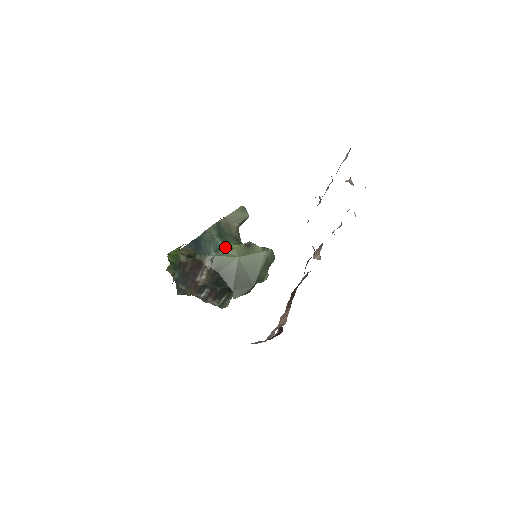
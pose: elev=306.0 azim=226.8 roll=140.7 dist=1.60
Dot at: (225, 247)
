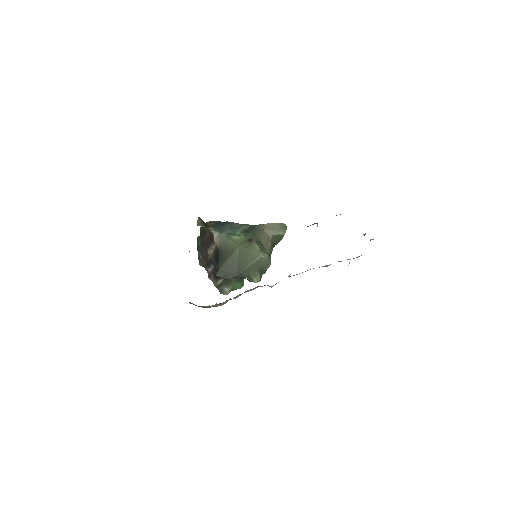
Dot at: (237, 235)
